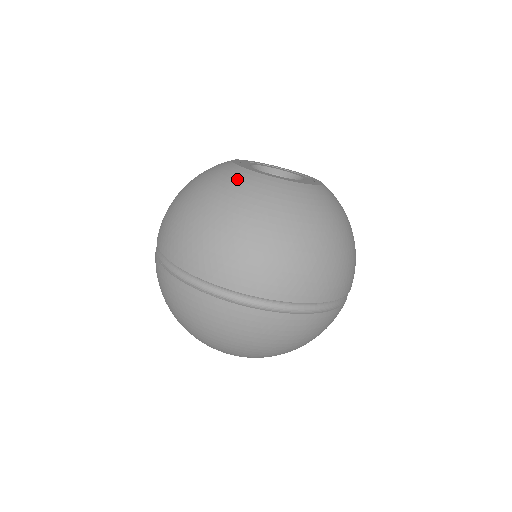
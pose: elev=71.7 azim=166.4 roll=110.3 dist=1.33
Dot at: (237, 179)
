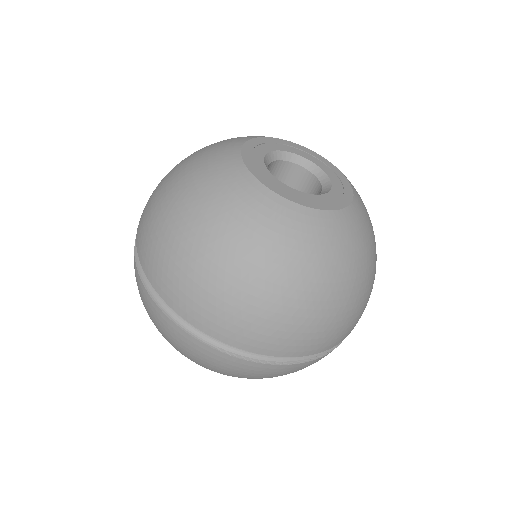
Dot at: (327, 235)
